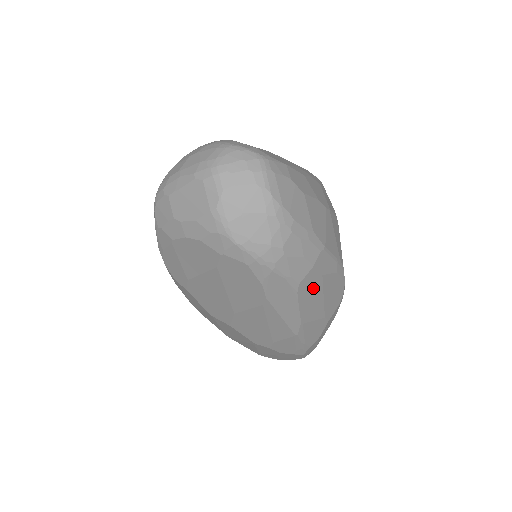
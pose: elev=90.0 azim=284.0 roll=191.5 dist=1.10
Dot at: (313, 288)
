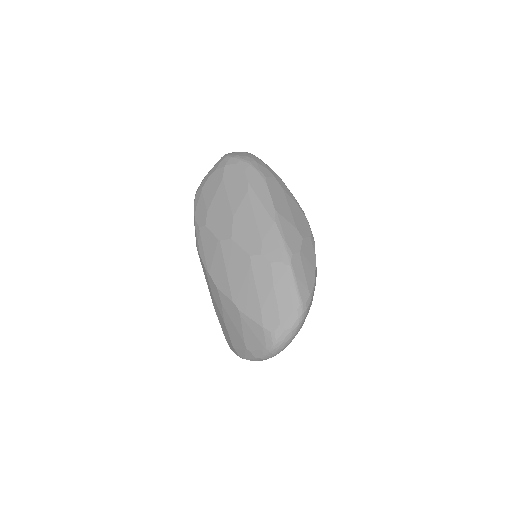
Dot at: (278, 192)
